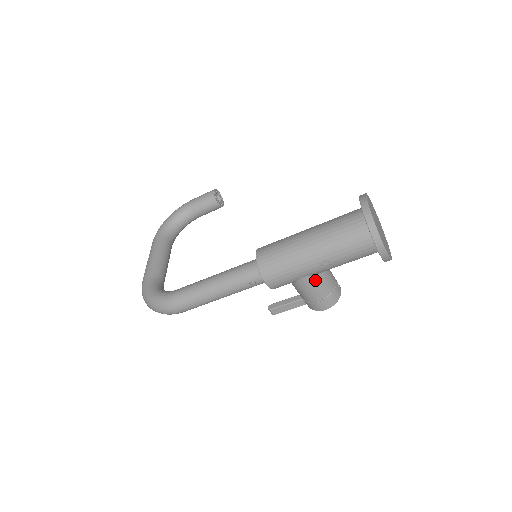
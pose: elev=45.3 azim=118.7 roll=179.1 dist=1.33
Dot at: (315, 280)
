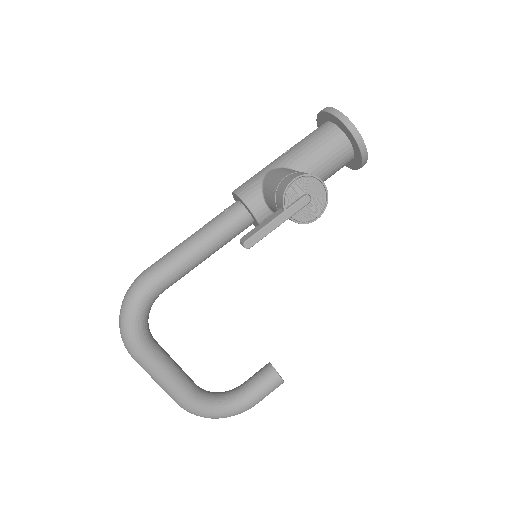
Dot at: (281, 170)
